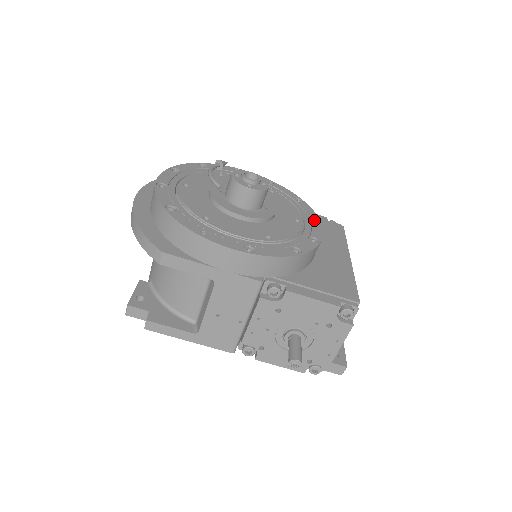
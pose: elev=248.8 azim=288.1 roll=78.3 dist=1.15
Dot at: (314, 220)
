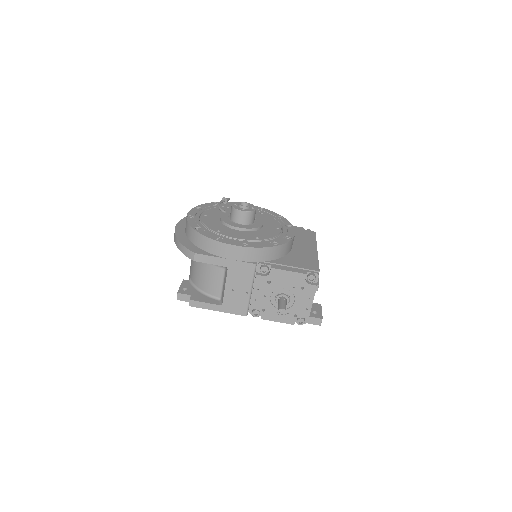
Dot at: (290, 227)
